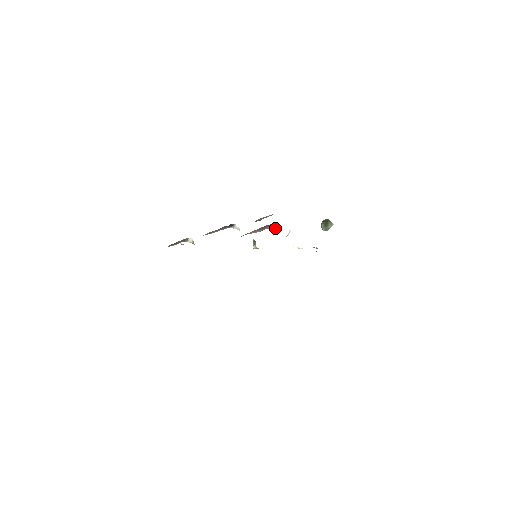
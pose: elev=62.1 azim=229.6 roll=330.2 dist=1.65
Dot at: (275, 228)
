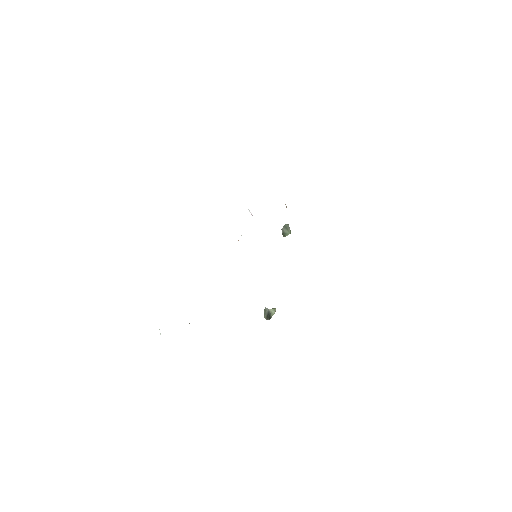
Dot at: occluded
